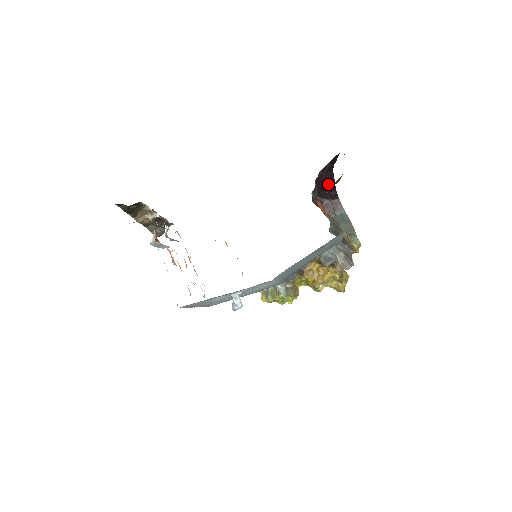
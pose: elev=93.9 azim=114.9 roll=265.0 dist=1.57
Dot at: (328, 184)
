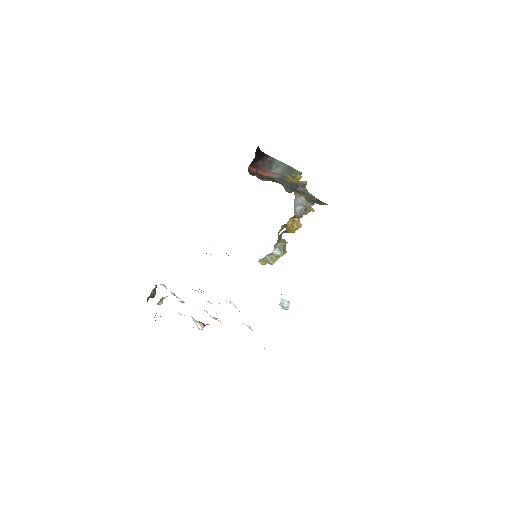
Dot at: (256, 155)
